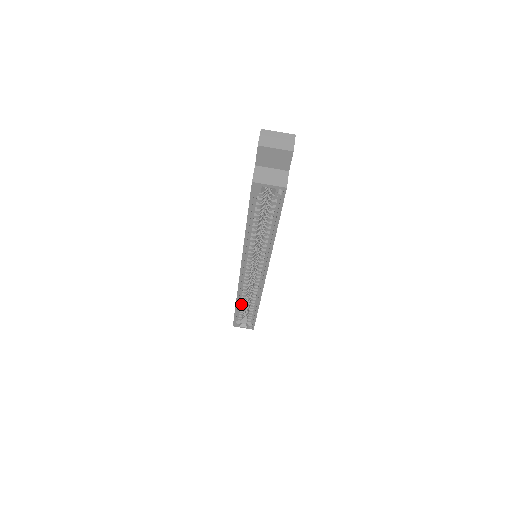
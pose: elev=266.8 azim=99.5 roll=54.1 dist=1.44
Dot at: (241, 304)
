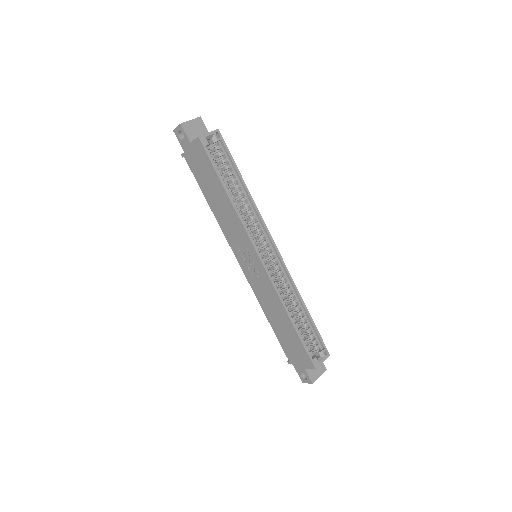
Dot at: (293, 320)
